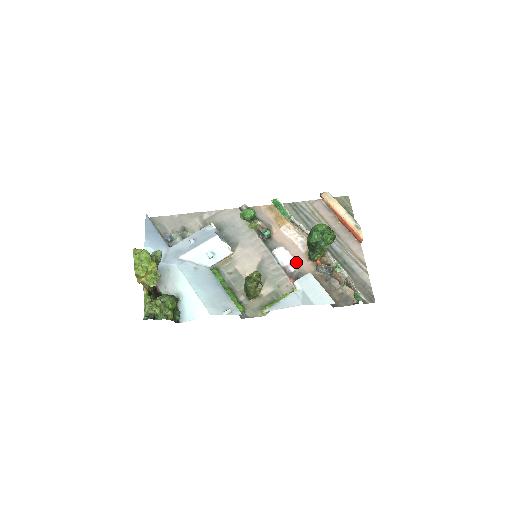
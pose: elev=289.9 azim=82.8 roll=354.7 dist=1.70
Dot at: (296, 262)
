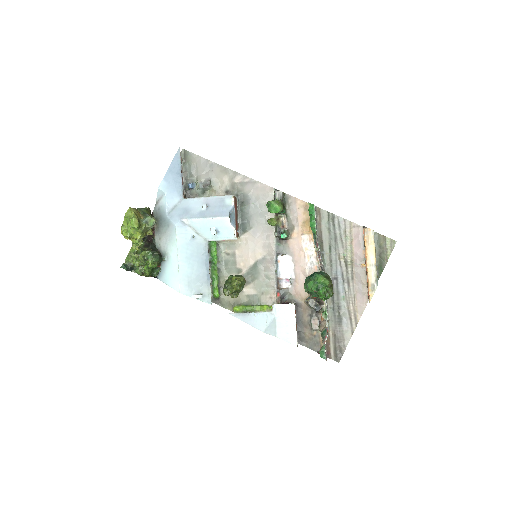
Dot at: (294, 280)
